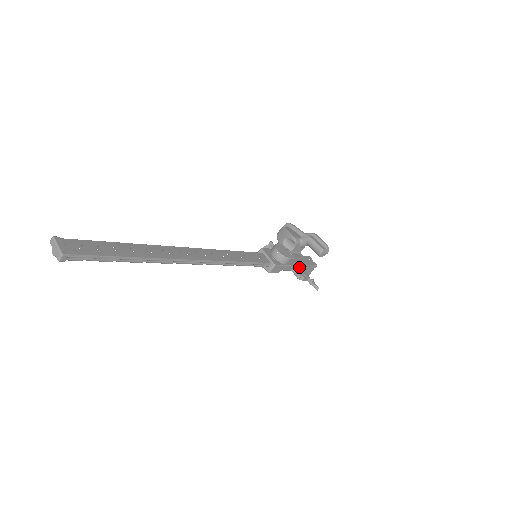
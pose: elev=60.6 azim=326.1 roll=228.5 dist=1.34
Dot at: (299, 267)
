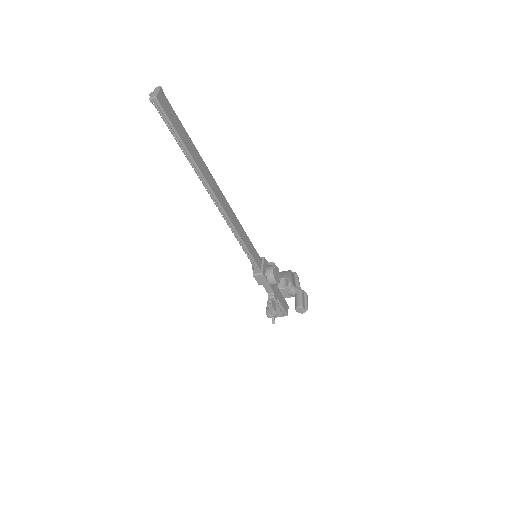
Dot at: (276, 297)
